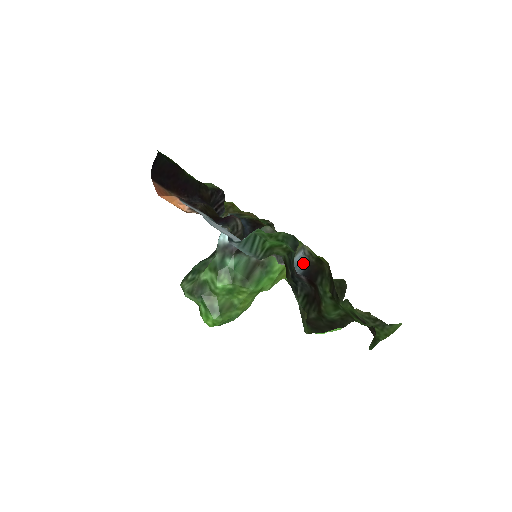
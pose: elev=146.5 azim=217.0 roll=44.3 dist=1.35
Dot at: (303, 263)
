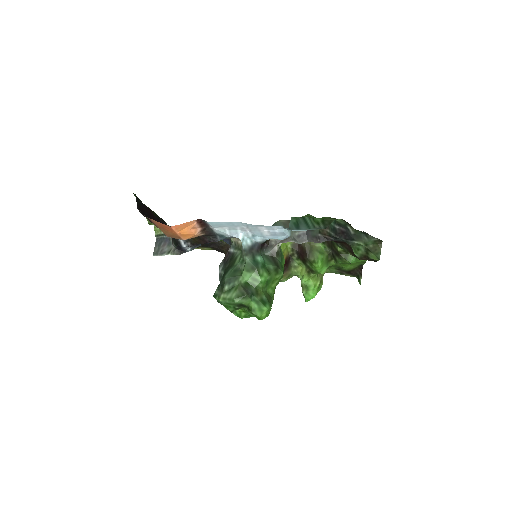
Dot at: occluded
